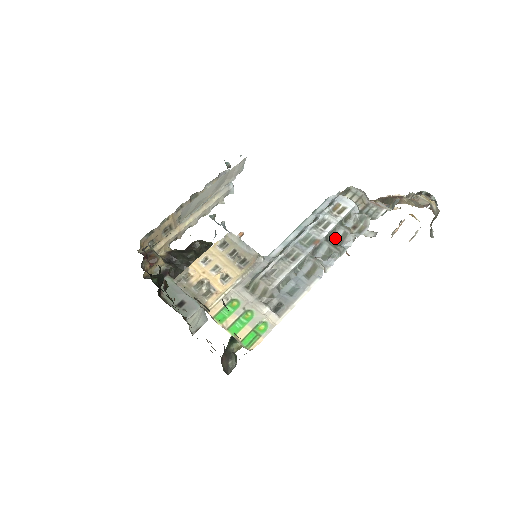
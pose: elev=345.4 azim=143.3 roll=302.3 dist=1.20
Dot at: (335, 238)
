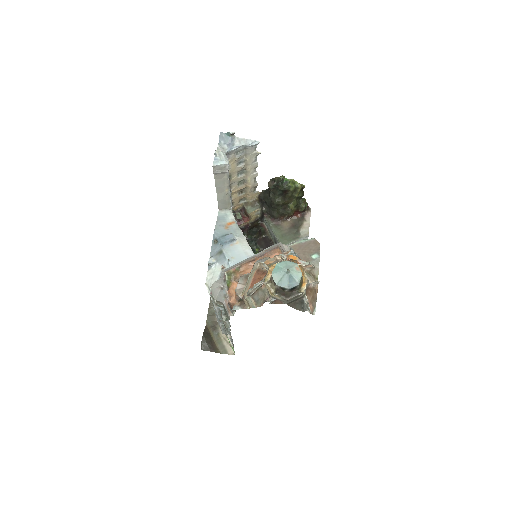
Dot at: occluded
